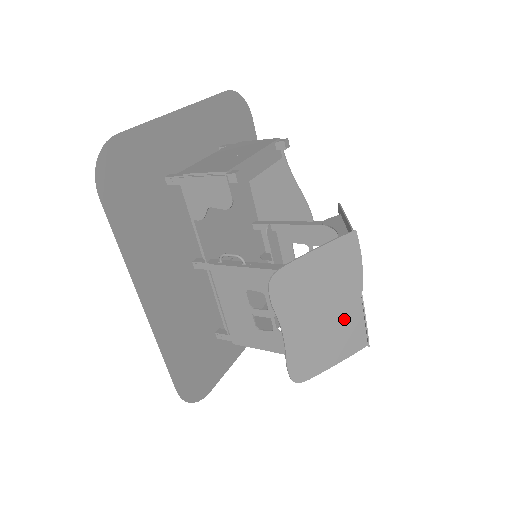
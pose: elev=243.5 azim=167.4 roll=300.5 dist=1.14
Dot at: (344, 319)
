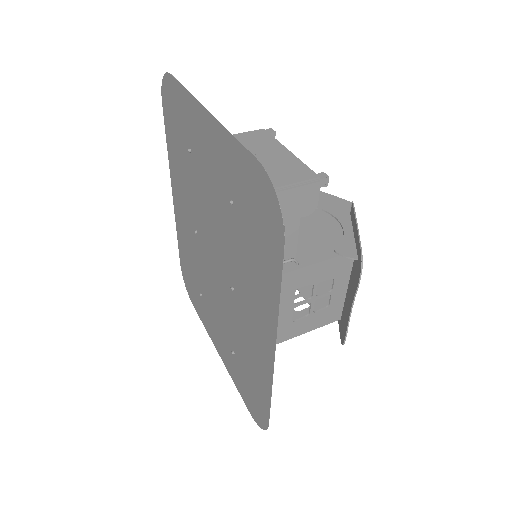
Dot at: occluded
